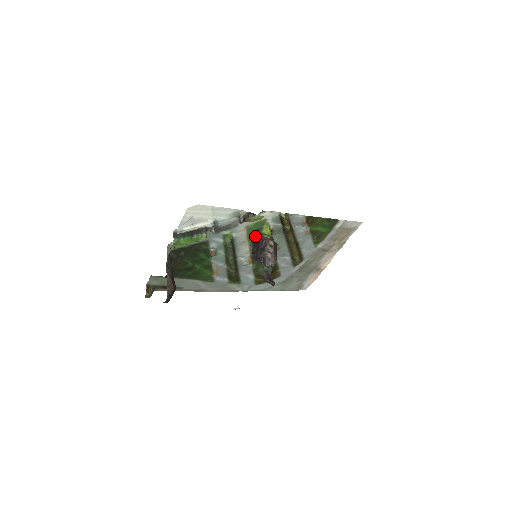
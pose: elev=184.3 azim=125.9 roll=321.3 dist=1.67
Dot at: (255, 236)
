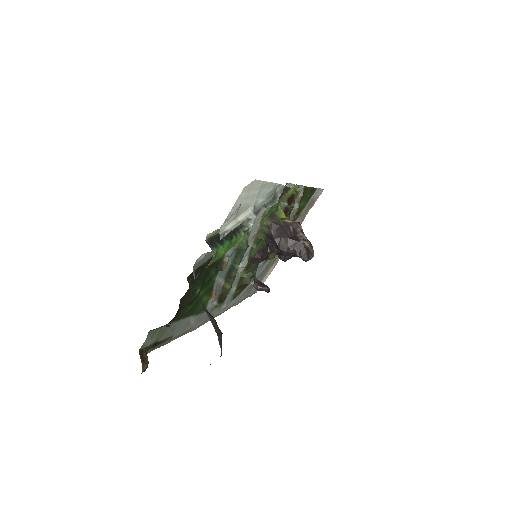
Dot at: (273, 224)
